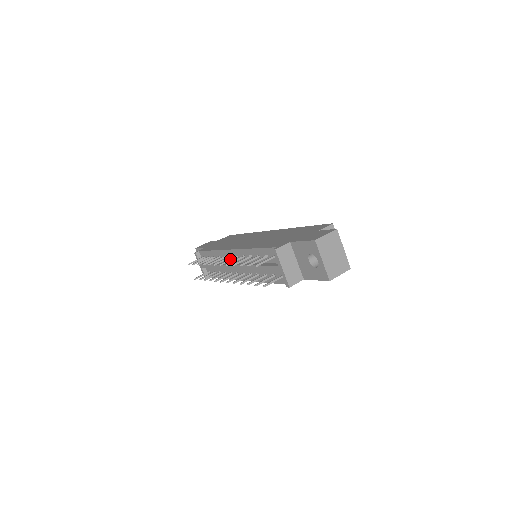
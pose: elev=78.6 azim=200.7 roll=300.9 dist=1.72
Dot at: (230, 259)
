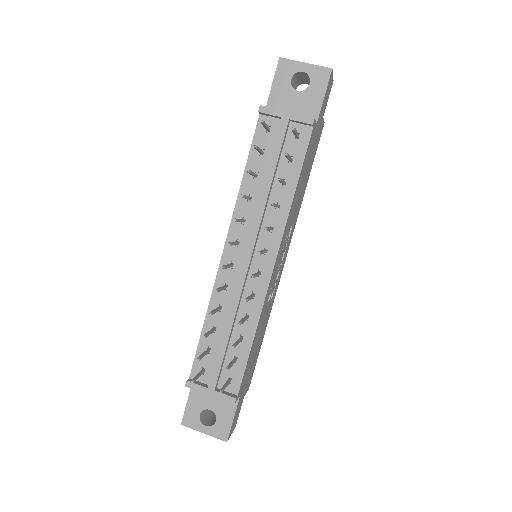
Dot at: (233, 242)
